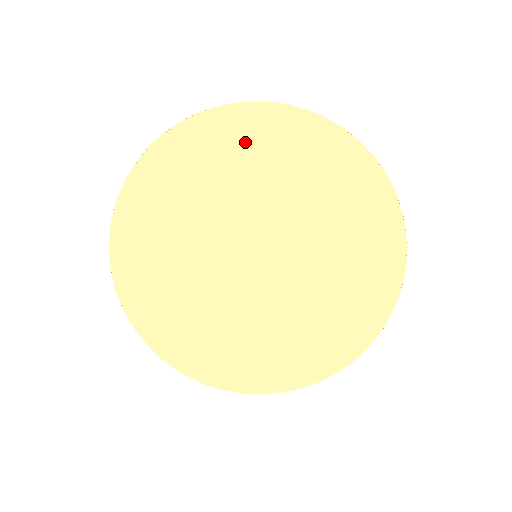
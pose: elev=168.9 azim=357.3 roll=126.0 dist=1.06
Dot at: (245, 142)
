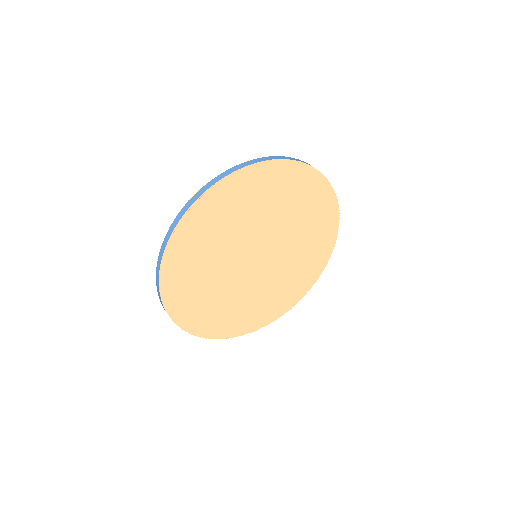
Dot at: (196, 242)
